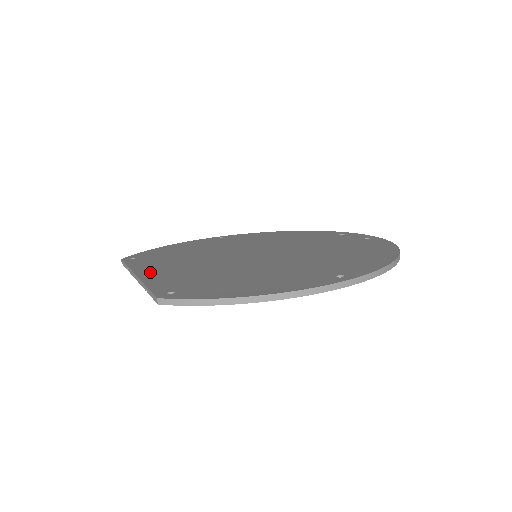
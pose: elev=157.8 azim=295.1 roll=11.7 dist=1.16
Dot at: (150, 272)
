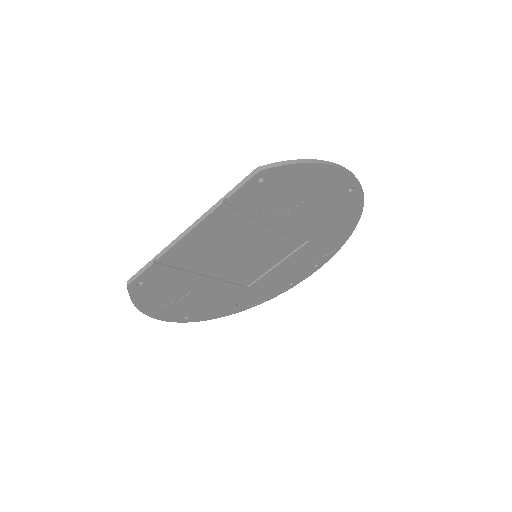
Dot at: occluded
